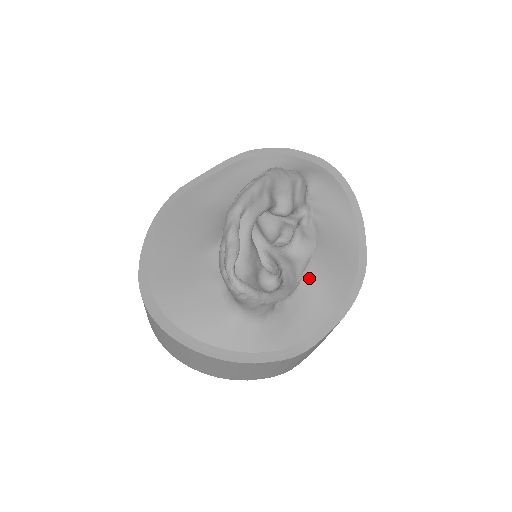
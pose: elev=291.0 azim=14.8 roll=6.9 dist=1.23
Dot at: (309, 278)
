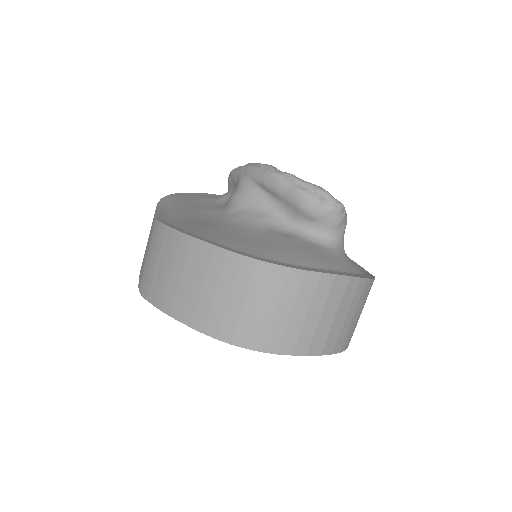
Dot at: occluded
